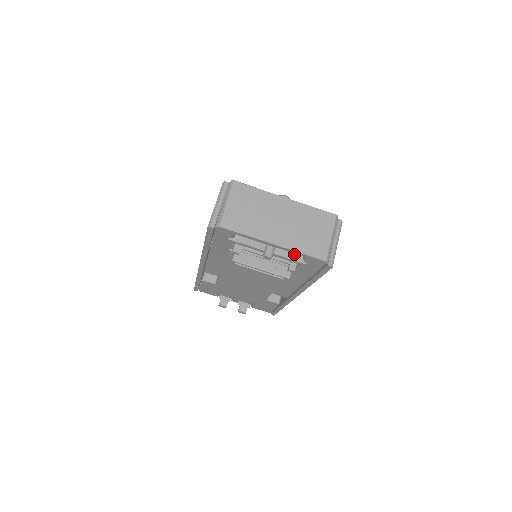
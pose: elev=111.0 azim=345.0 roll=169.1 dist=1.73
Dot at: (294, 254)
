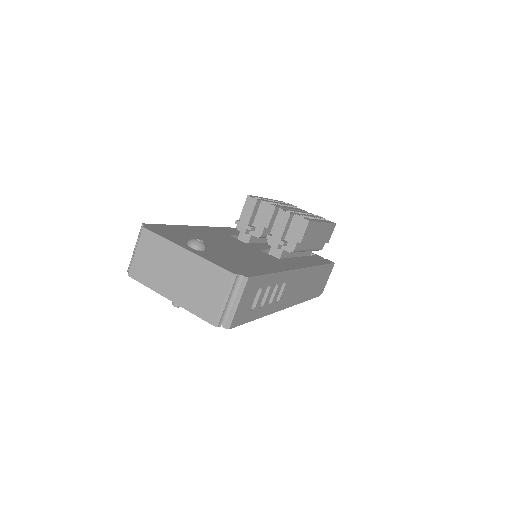
Dot at: occluded
